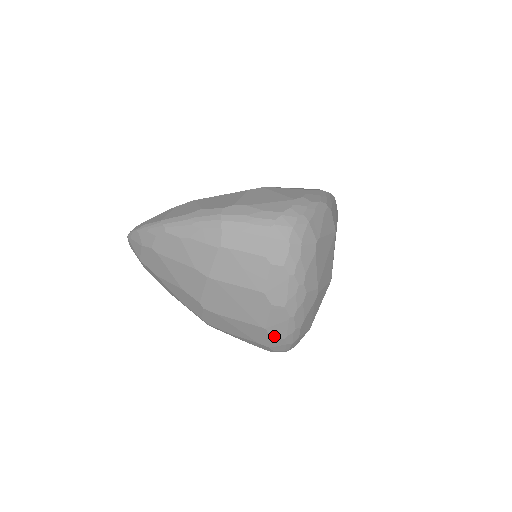
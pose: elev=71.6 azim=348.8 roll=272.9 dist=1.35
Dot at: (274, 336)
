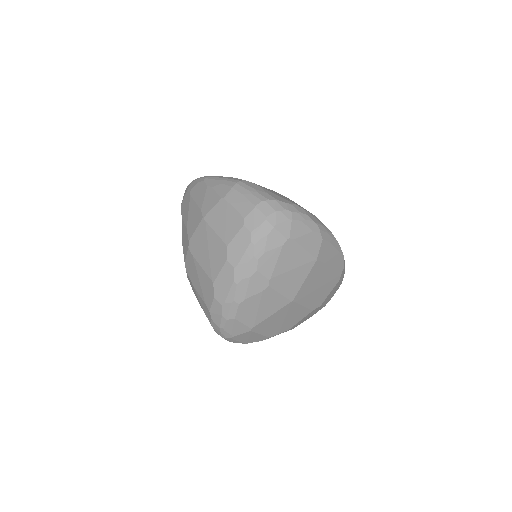
Dot at: (216, 297)
